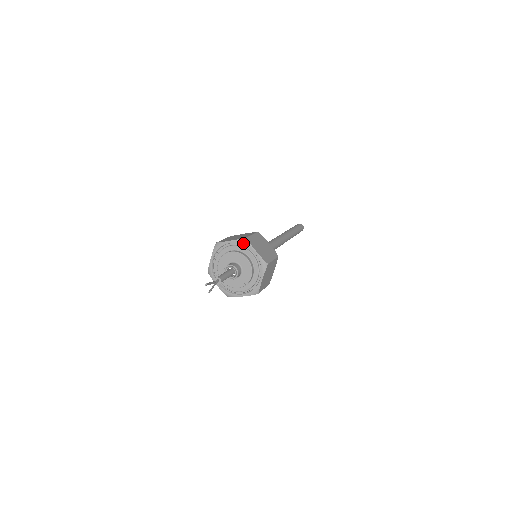
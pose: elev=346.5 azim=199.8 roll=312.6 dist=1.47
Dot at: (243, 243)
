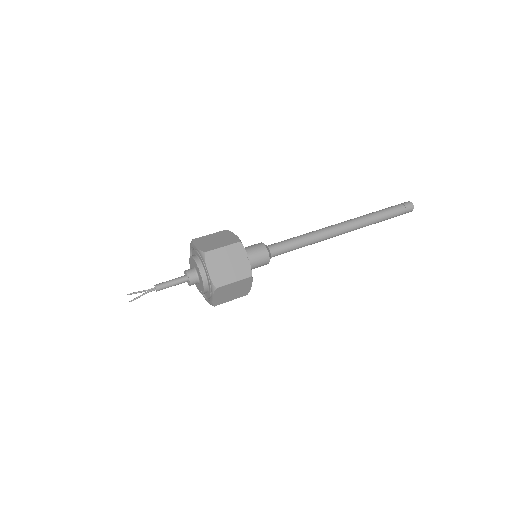
Dot at: (201, 256)
